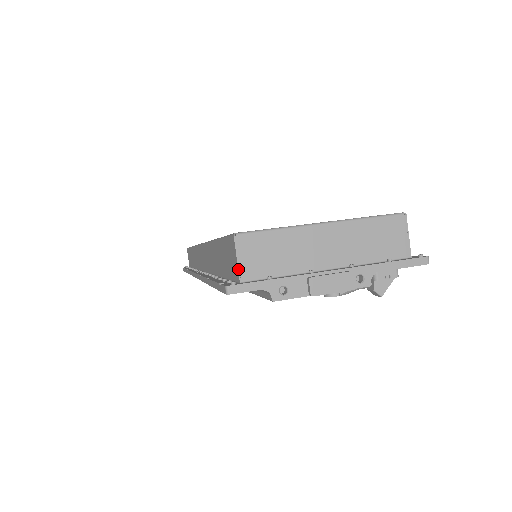
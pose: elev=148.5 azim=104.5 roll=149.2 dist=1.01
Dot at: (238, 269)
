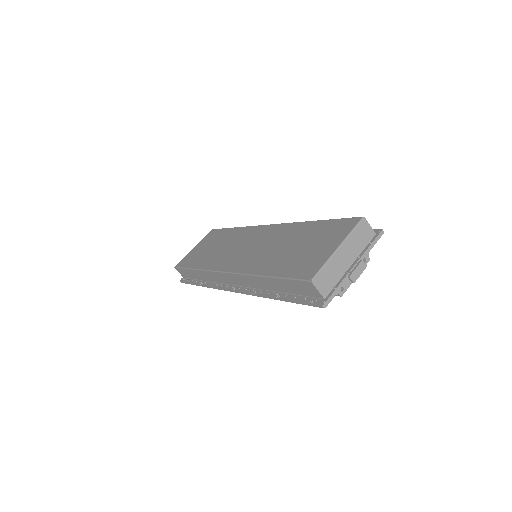
Dot at: (321, 294)
